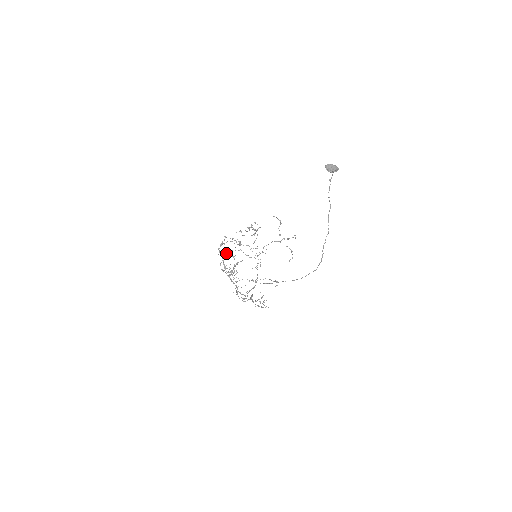
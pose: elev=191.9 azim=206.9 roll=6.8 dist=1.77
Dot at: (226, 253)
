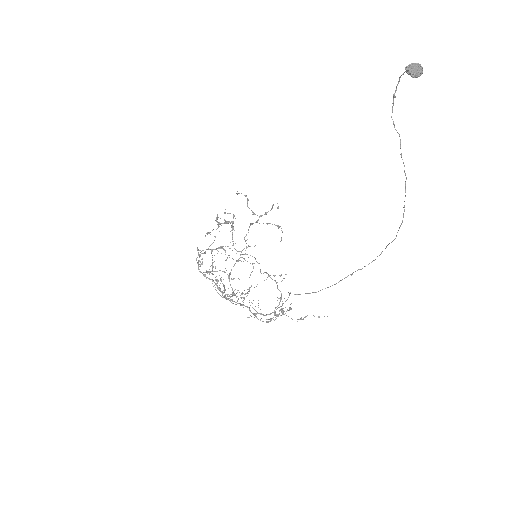
Dot at: occluded
